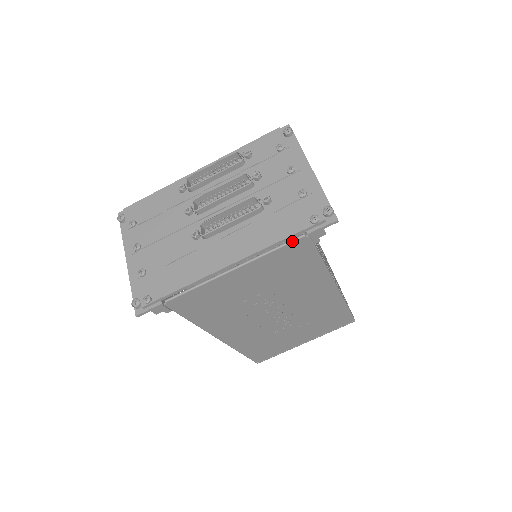
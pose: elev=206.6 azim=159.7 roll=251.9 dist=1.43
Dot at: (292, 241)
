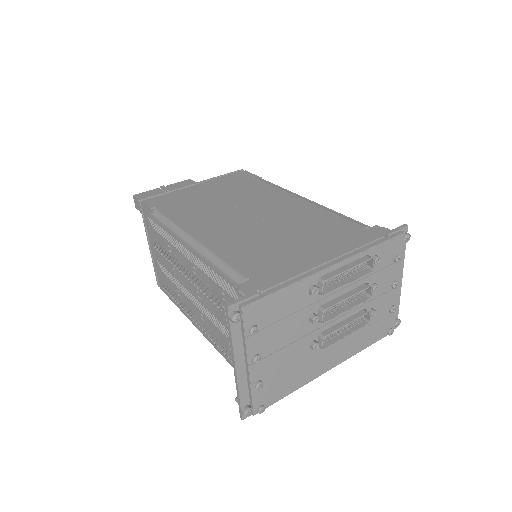
Dot at: occluded
